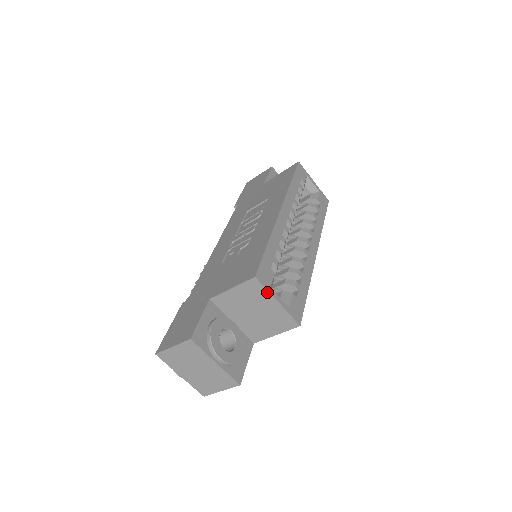
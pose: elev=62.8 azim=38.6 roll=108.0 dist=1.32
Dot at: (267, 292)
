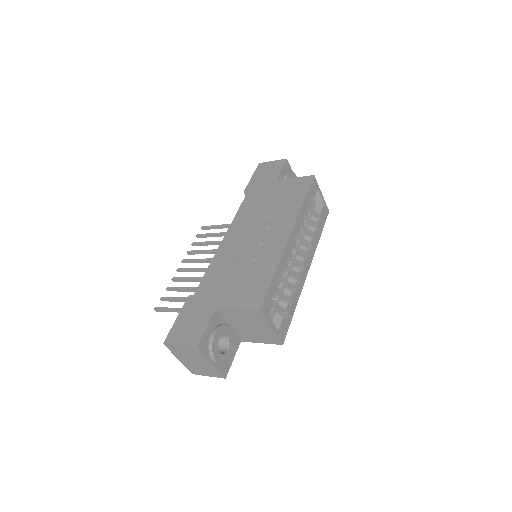
Dot at: (265, 321)
